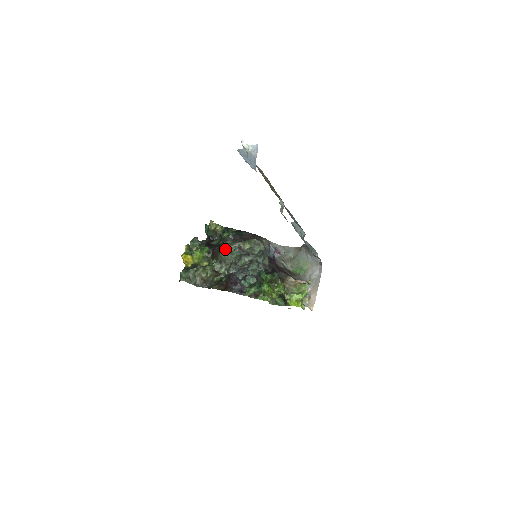
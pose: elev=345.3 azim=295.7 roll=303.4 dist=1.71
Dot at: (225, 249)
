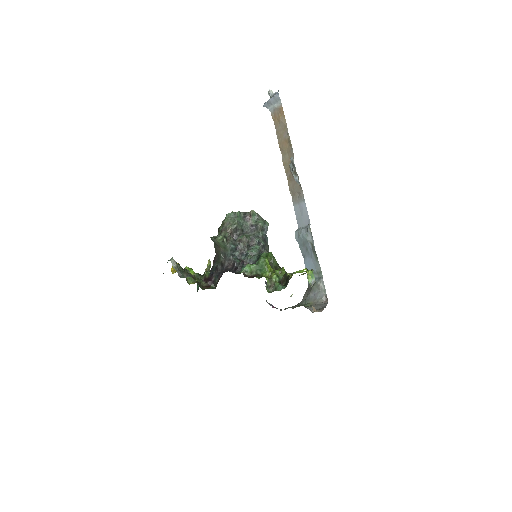
Dot at: (230, 213)
